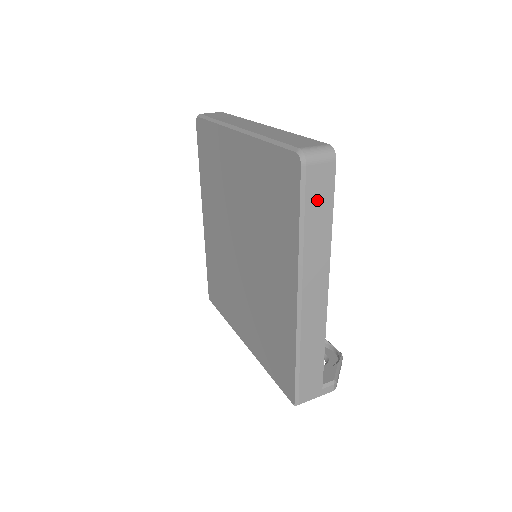
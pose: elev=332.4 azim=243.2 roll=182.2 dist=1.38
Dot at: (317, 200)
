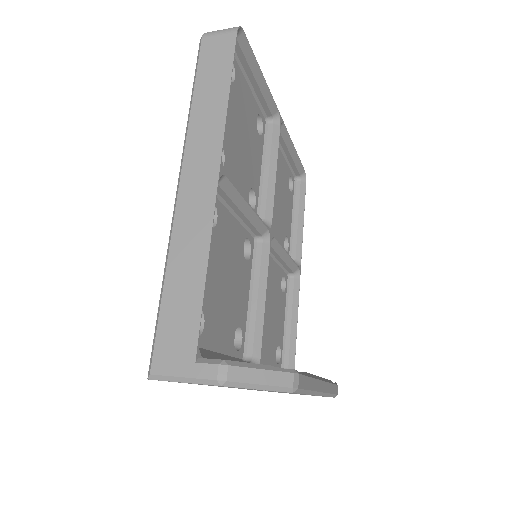
Dot at: (212, 69)
